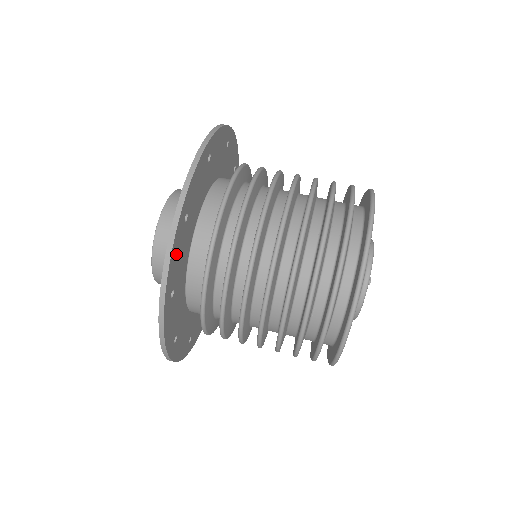
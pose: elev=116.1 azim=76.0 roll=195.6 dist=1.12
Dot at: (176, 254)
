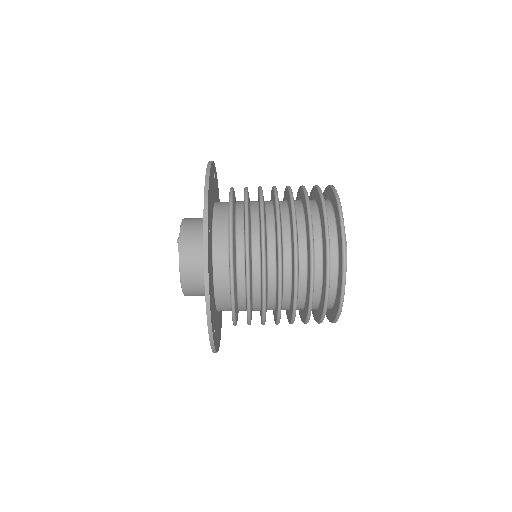
Dot at: (212, 315)
